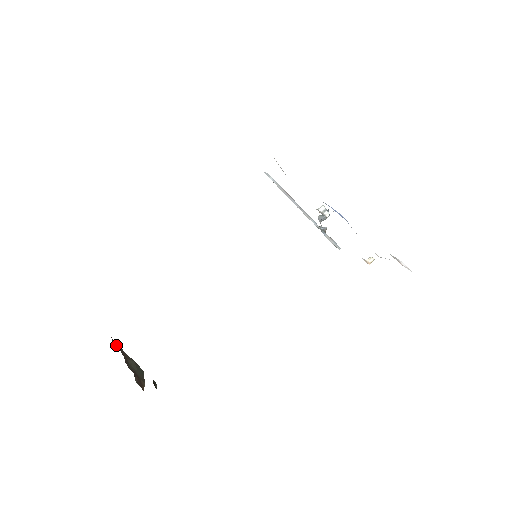
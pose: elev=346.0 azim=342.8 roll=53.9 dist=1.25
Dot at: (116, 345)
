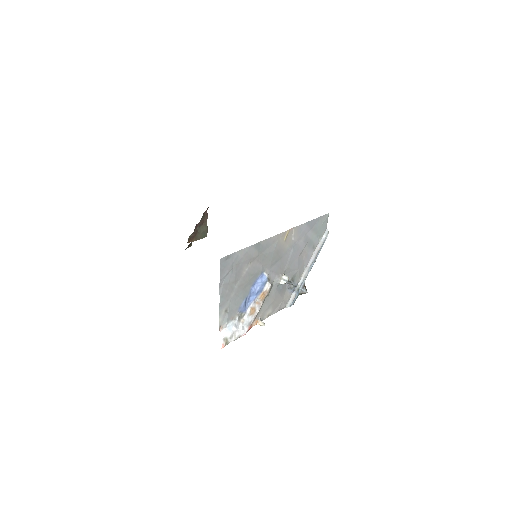
Dot at: (206, 213)
